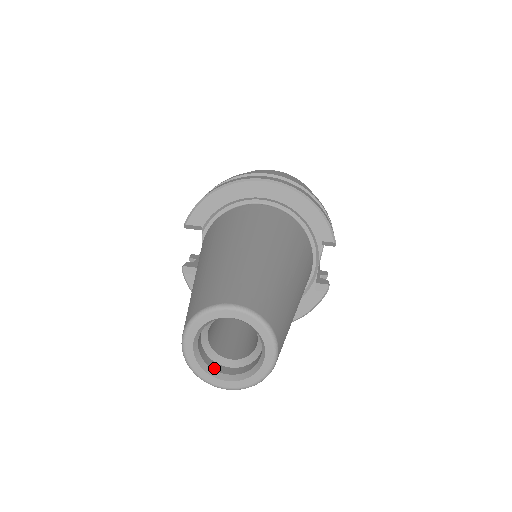
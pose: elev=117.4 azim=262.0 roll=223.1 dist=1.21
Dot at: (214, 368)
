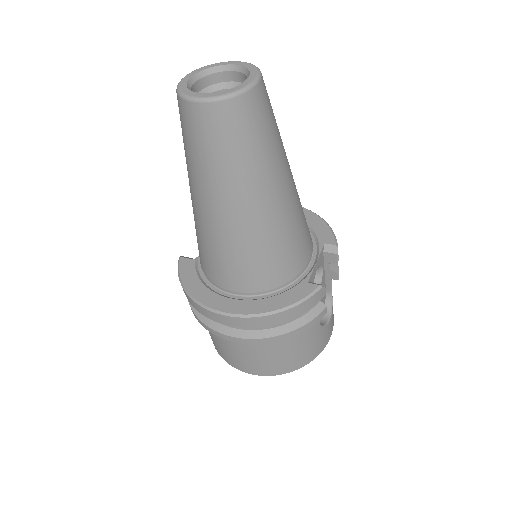
Dot at: occluded
